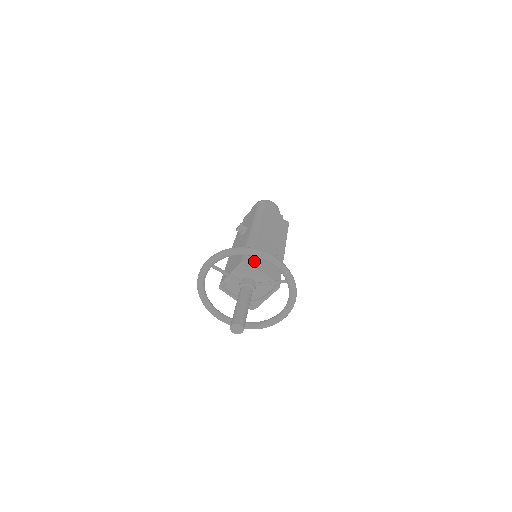
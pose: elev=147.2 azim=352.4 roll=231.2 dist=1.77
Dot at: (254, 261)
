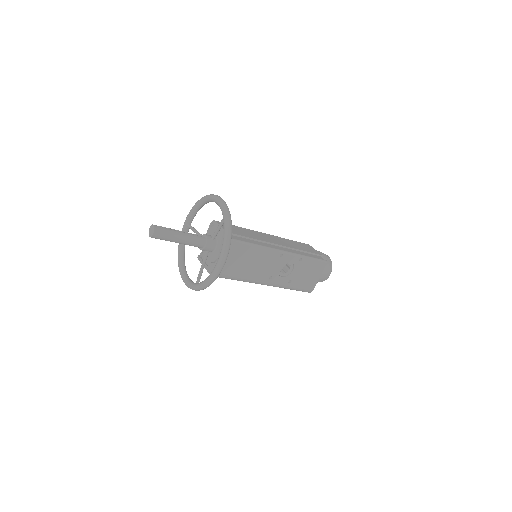
Dot at: occluded
